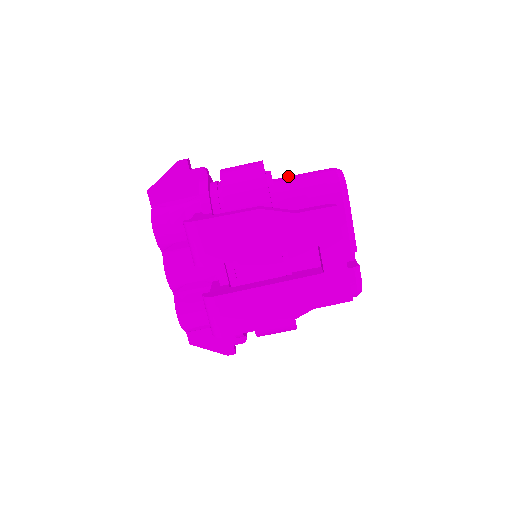
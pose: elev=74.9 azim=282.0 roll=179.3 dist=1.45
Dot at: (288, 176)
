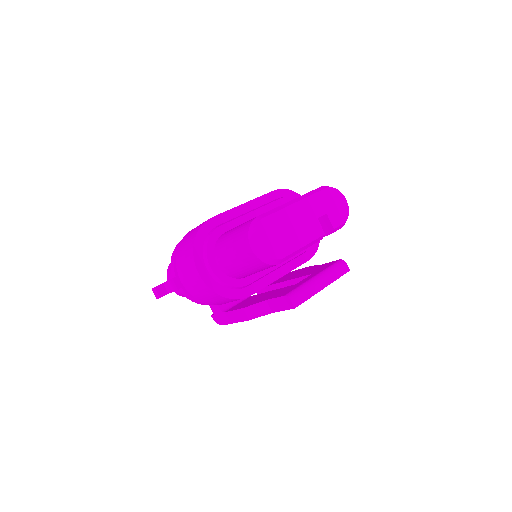
Dot at: (225, 260)
